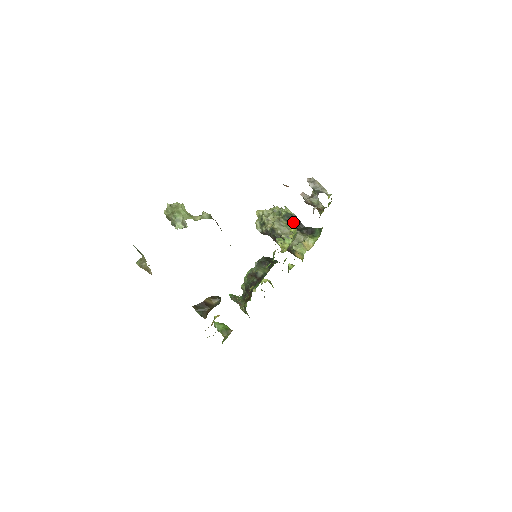
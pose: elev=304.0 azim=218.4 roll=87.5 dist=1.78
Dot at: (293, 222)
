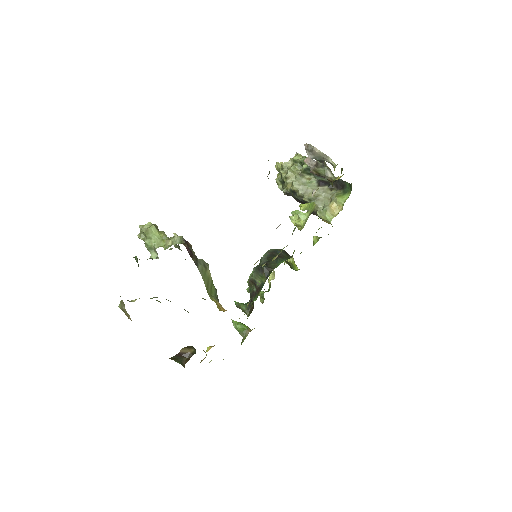
Dot at: occluded
